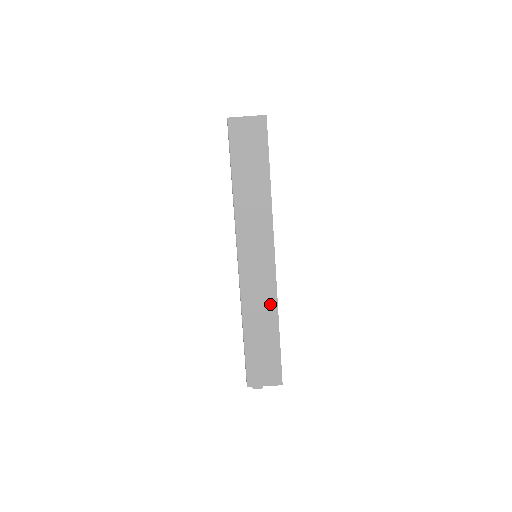
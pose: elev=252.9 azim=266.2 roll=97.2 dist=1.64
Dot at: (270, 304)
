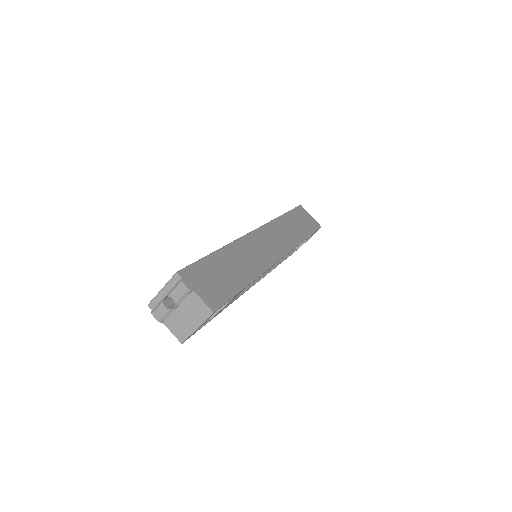
Dot at: (258, 266)
